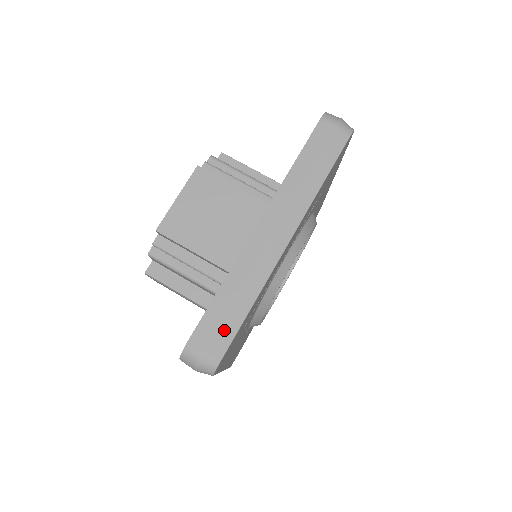
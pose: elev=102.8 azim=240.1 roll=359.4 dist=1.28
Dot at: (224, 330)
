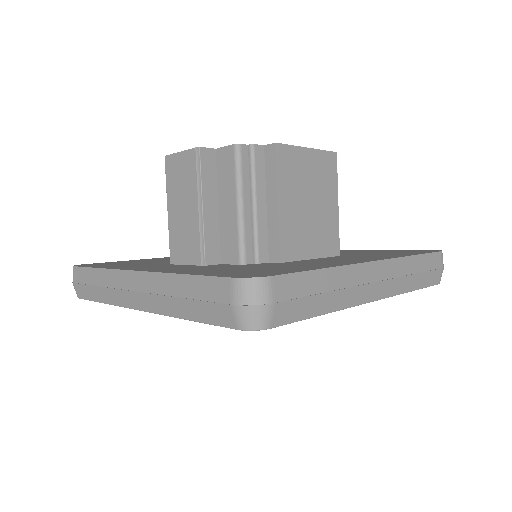
Dot at: (299, 306)
